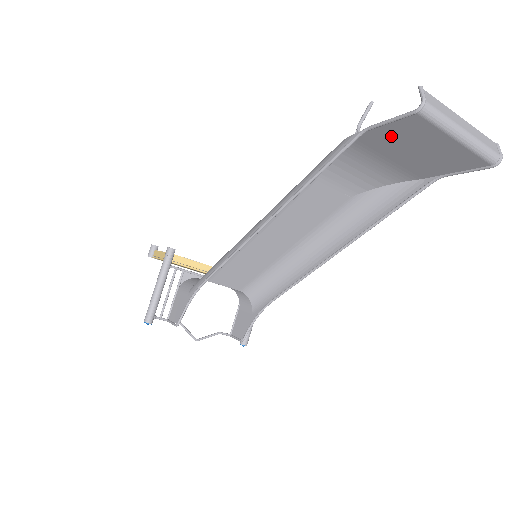
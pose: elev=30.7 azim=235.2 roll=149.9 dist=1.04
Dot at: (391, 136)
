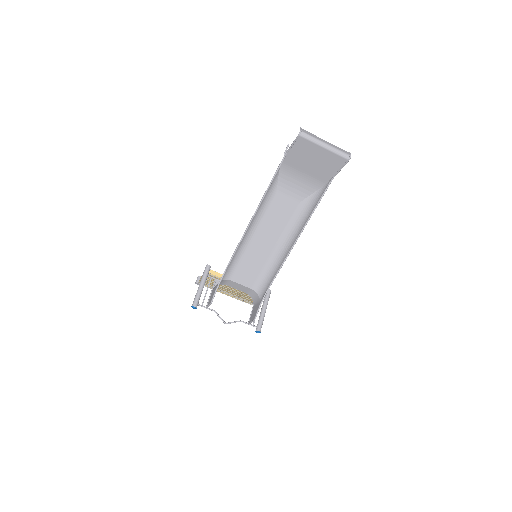
Dot at: (298, 154)
